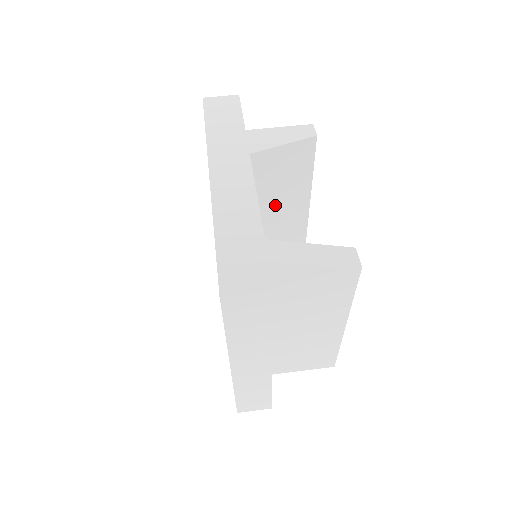
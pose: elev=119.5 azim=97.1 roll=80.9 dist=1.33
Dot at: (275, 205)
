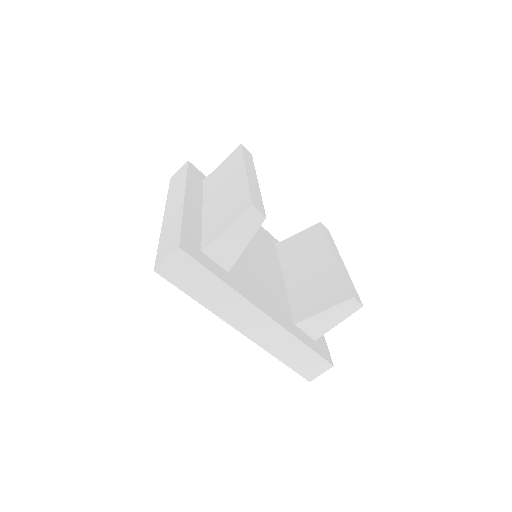
Dot at: occluded
